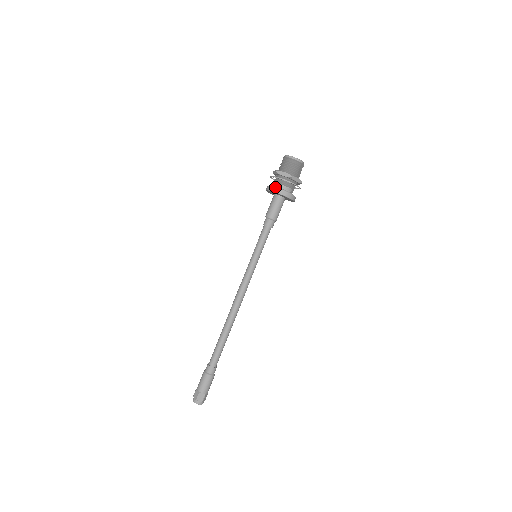
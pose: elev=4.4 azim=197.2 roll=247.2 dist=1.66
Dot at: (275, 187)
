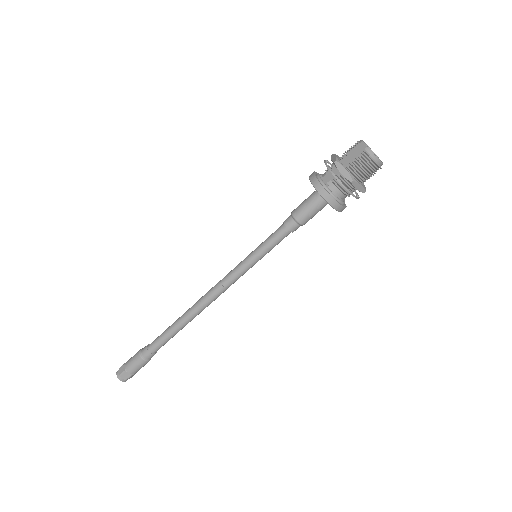
Dot at: (336, 199)
